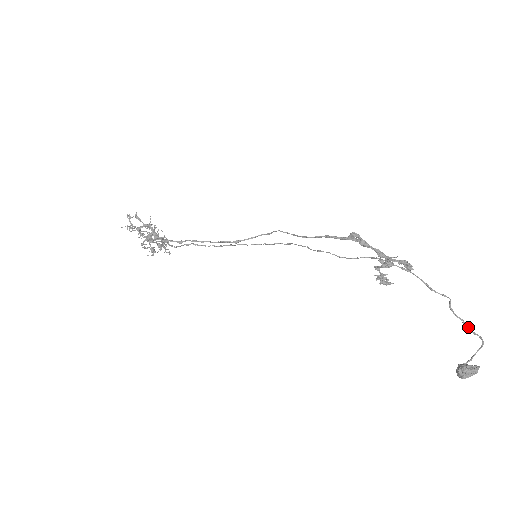
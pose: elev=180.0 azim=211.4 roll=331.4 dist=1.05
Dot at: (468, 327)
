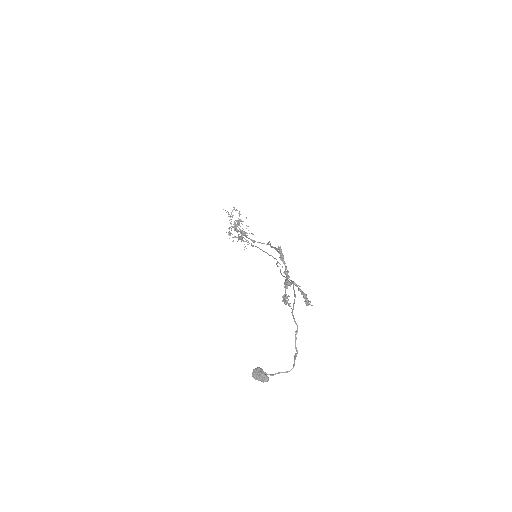
Dot at: (295, 357)
